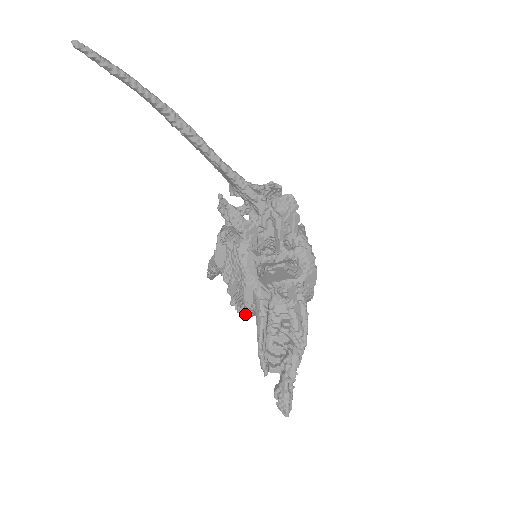
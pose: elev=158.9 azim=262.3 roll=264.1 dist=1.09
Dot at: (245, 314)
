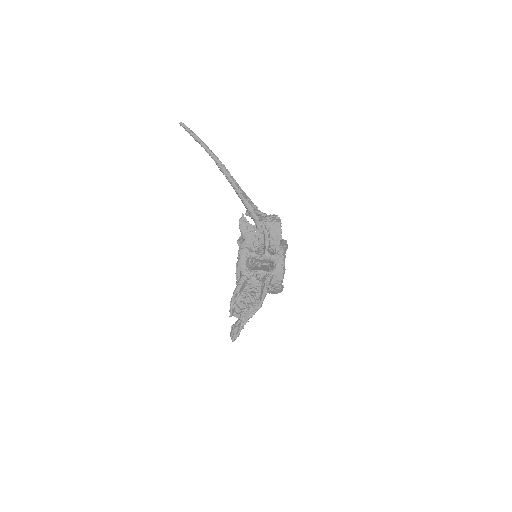
Dot at: occluded
